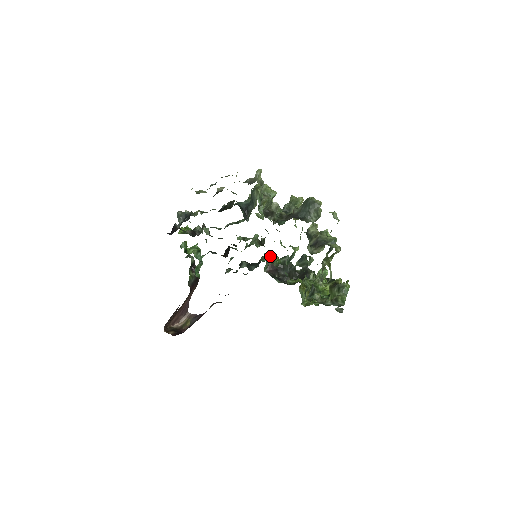
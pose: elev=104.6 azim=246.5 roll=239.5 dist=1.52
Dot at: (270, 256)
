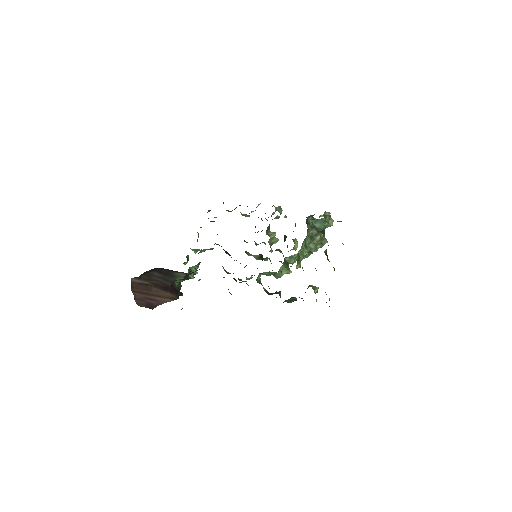
Dot at: occluded
